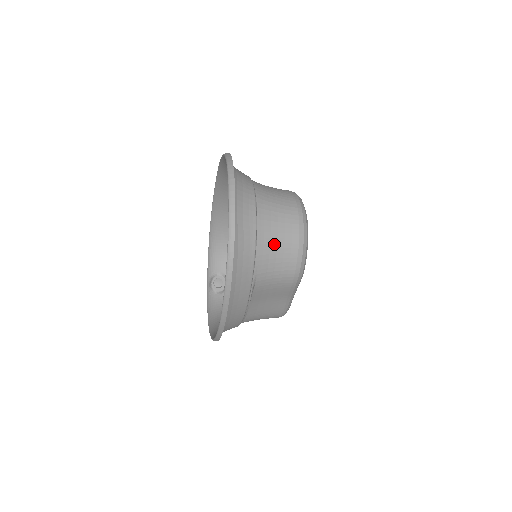
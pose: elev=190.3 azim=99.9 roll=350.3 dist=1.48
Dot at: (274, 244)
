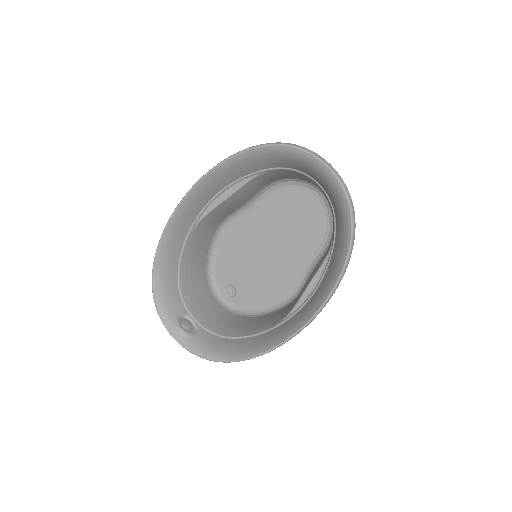
Dot at: occluded
